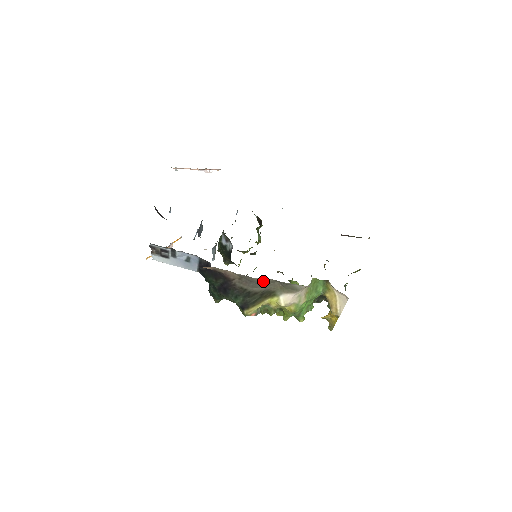
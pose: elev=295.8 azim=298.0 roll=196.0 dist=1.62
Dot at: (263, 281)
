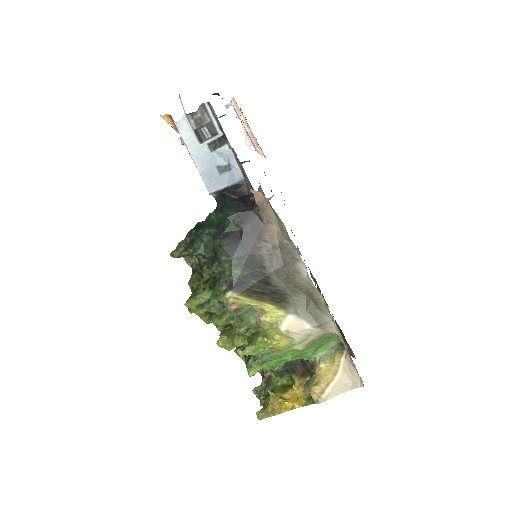
Dot at: (296, 277)
